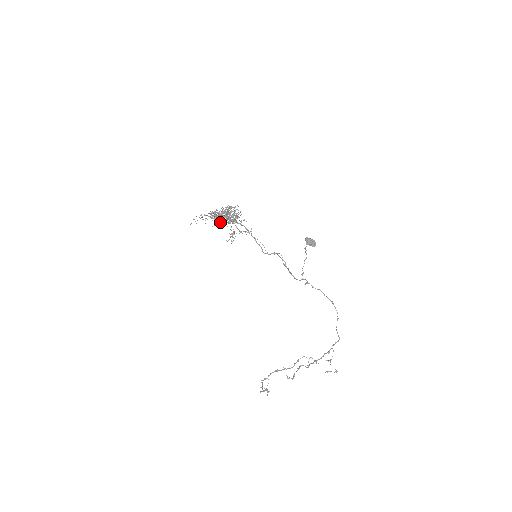
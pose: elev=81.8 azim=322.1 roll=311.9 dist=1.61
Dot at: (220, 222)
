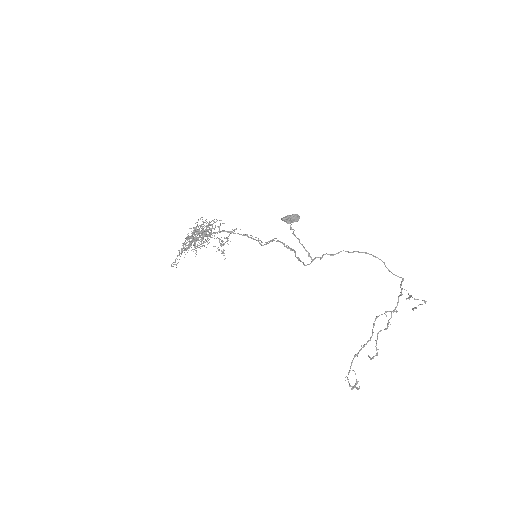
Dot at: occluded
